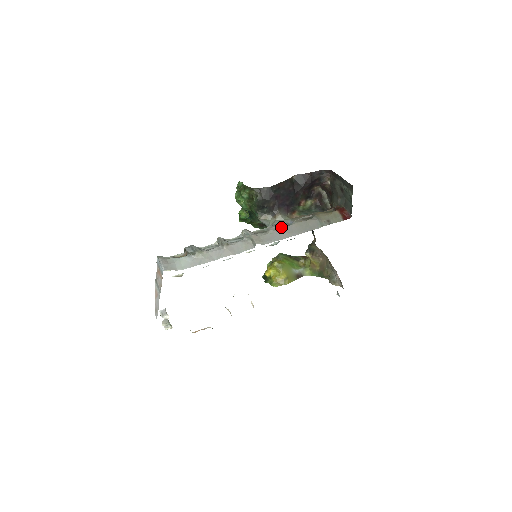
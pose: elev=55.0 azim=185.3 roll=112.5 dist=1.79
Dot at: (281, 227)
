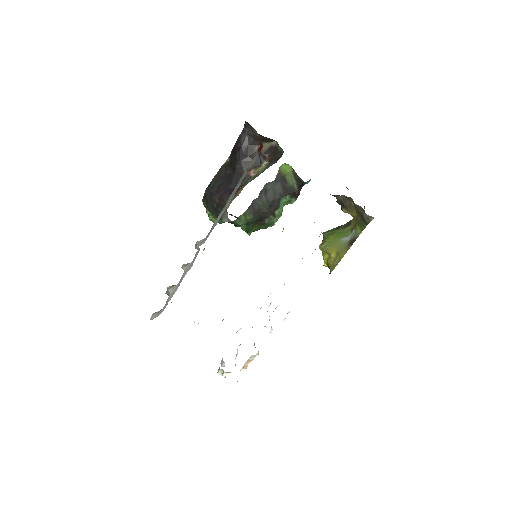
Dot at: occluded
